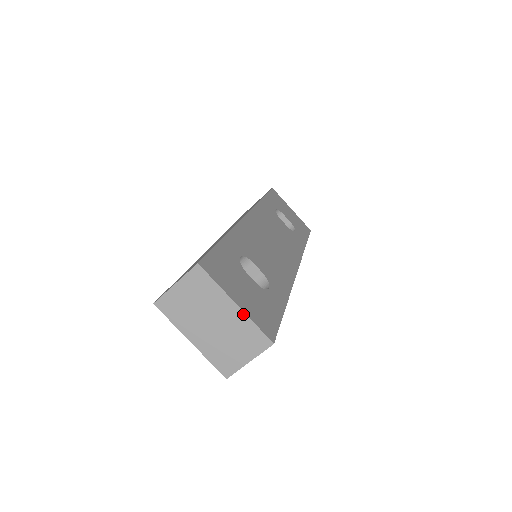
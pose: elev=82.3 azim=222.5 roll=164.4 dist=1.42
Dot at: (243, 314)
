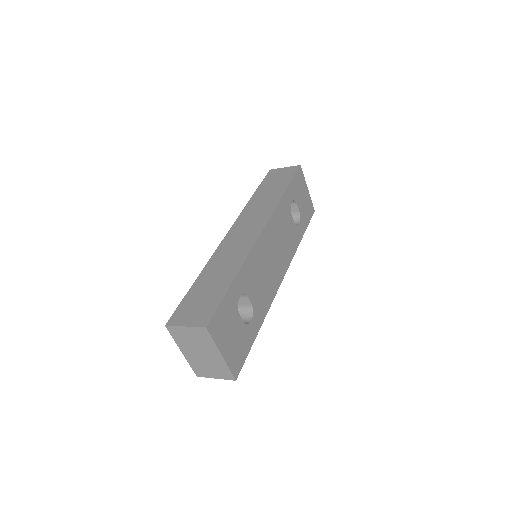
Dot at: (224, 361)
